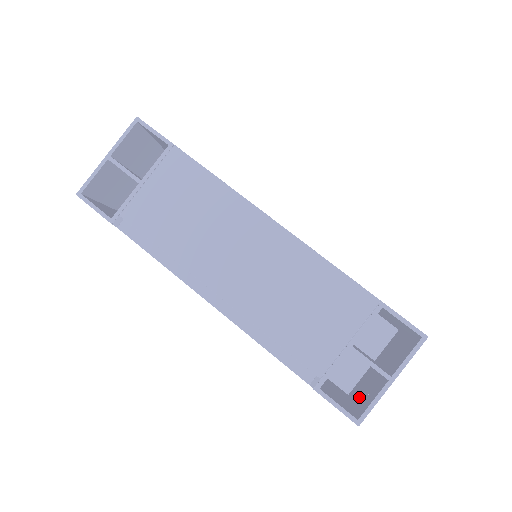
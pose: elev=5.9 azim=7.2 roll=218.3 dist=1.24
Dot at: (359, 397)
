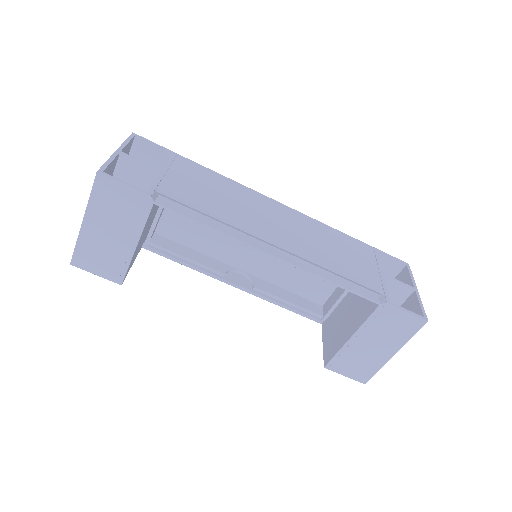
Dot at: occluded
